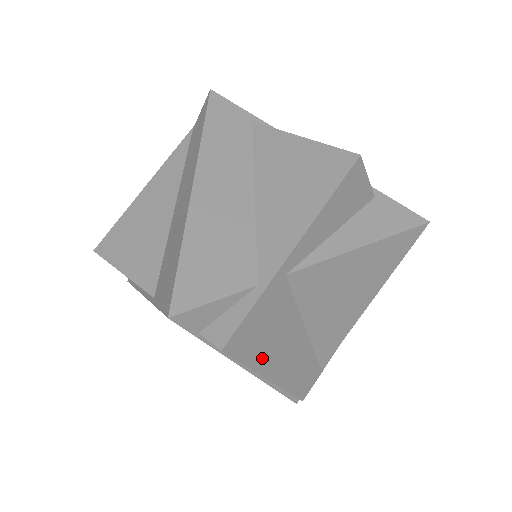
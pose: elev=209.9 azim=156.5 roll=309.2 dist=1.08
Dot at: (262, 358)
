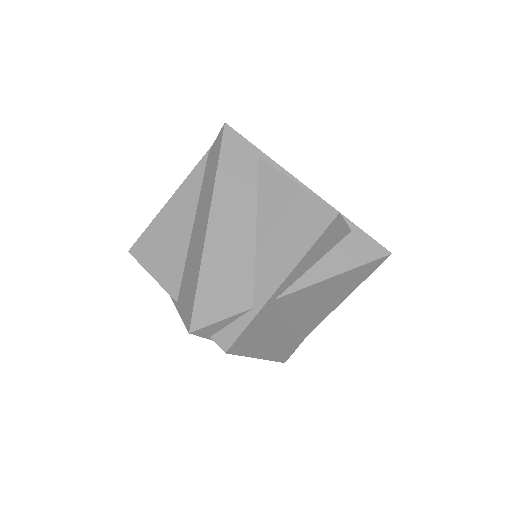
Dot at: (254, 348)
